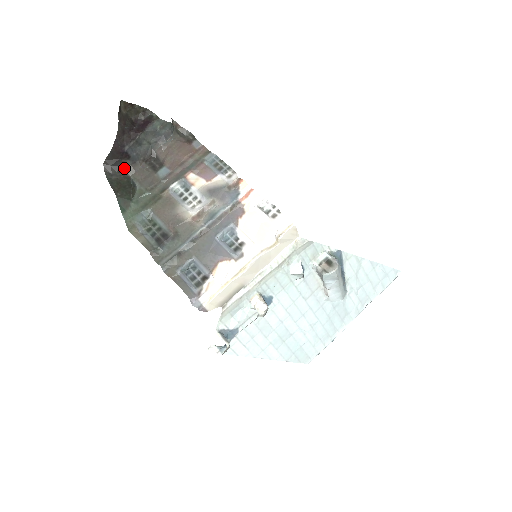
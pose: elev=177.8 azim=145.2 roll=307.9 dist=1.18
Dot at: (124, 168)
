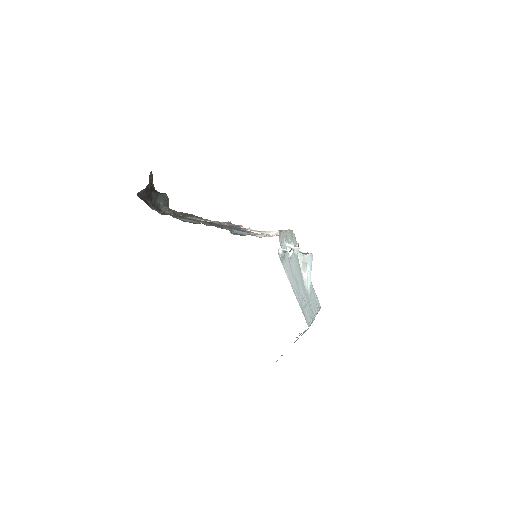
Dot at: (148, 204)
